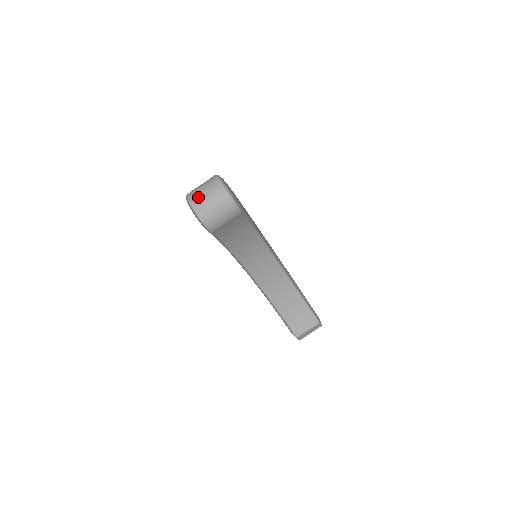
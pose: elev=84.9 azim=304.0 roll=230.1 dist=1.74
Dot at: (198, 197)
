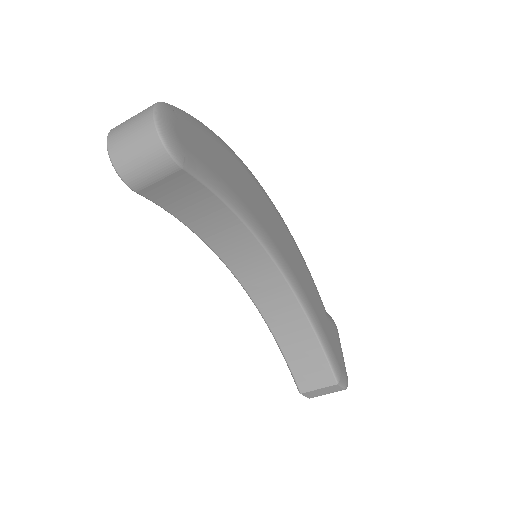
Dot at: (119, 129)
